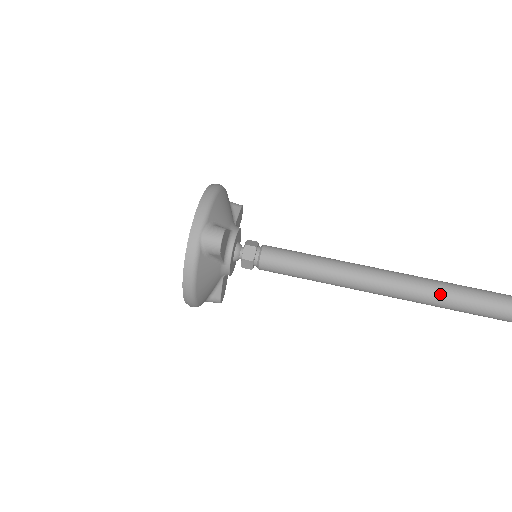
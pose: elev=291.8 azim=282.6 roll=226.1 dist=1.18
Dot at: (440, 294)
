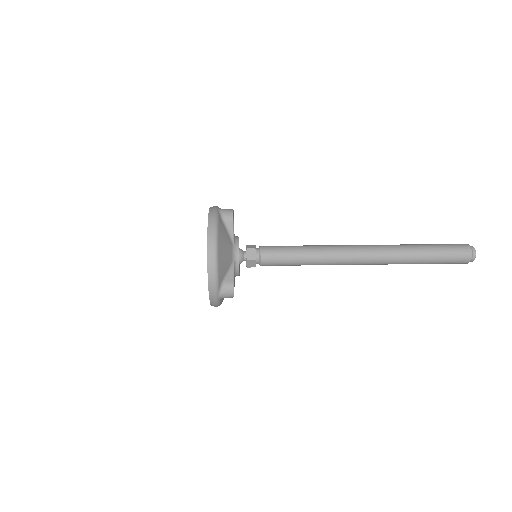
Dot at: (398, 245)
